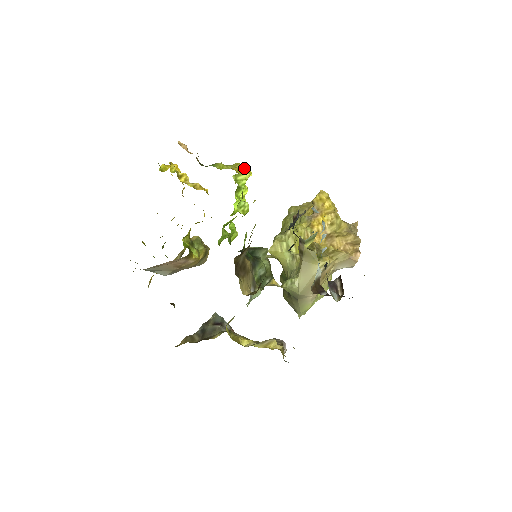
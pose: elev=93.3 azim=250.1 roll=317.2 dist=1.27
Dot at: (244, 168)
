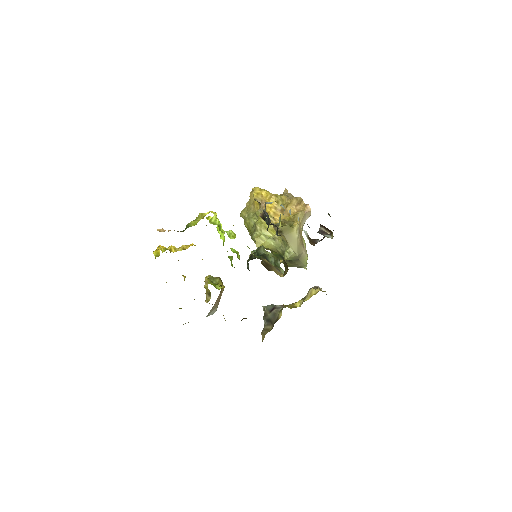
Dot at: (208, 213)
